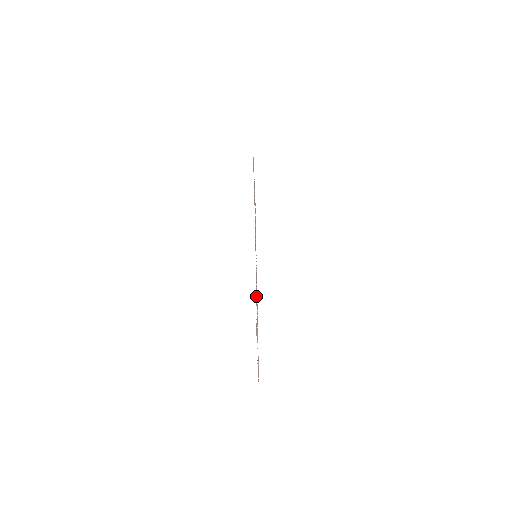
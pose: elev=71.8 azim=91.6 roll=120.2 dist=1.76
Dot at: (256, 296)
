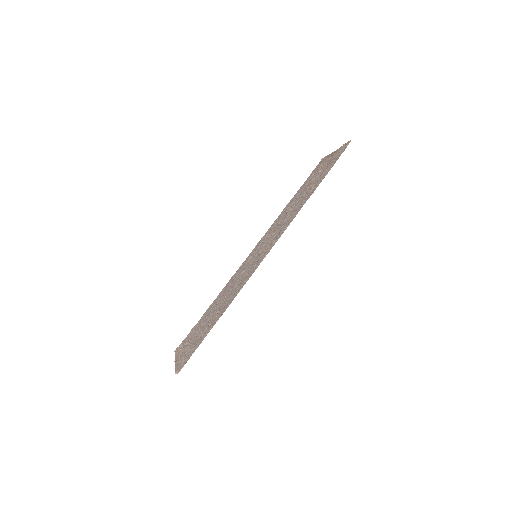
Dot at: (201, 342)
